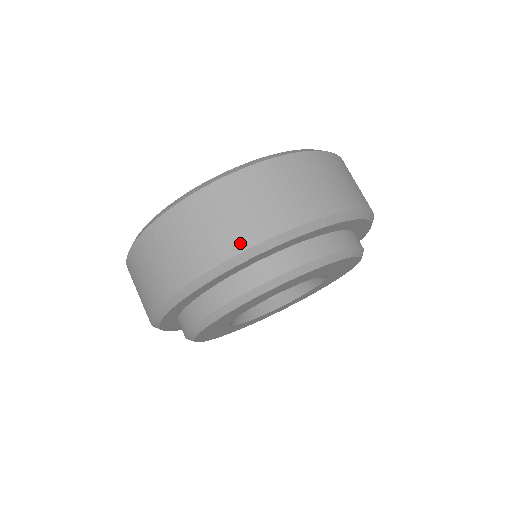
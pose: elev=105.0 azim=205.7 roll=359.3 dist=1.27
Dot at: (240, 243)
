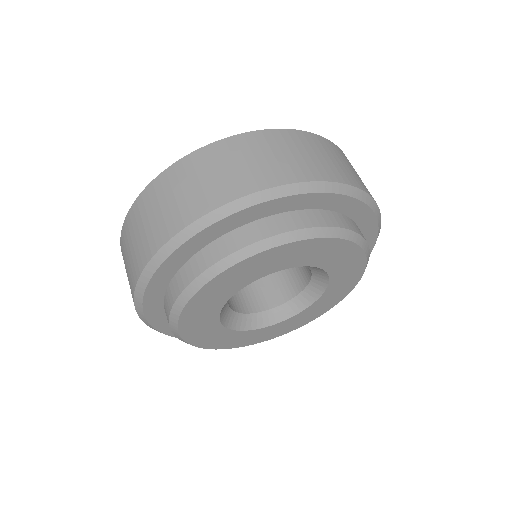
Dot at: (213, 202)
